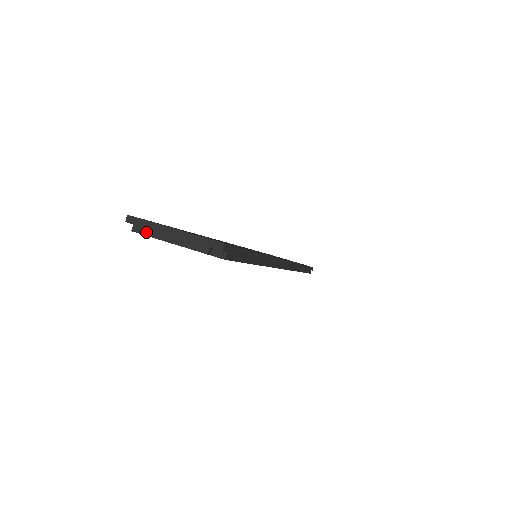
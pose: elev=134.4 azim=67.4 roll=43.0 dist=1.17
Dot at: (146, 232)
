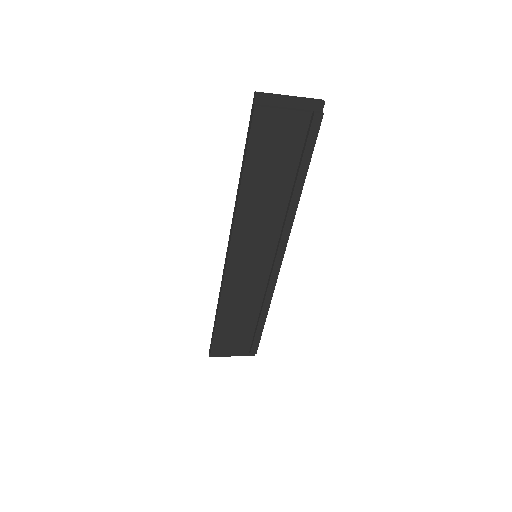
Dot at: (265, 106)
